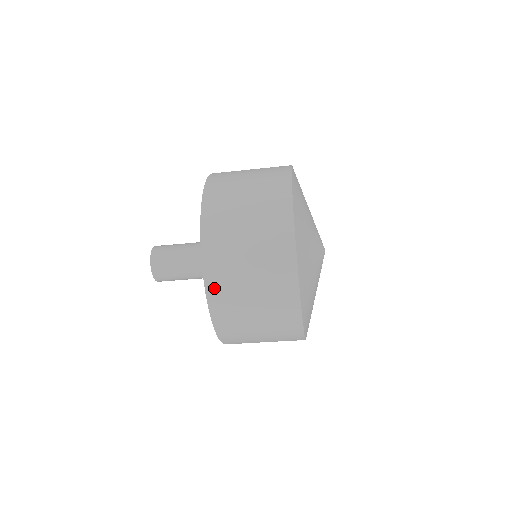
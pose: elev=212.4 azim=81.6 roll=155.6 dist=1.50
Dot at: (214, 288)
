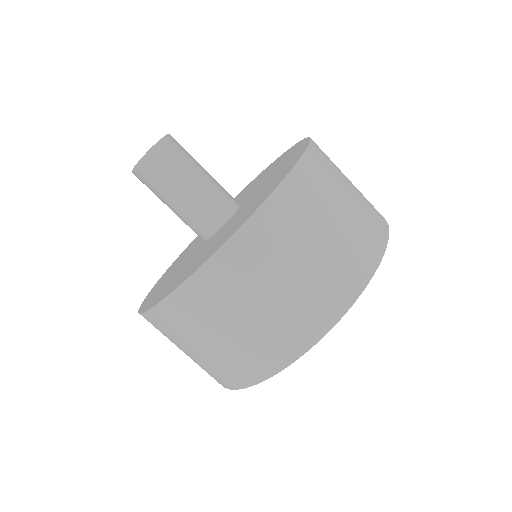
Dot at: (303, 176)
